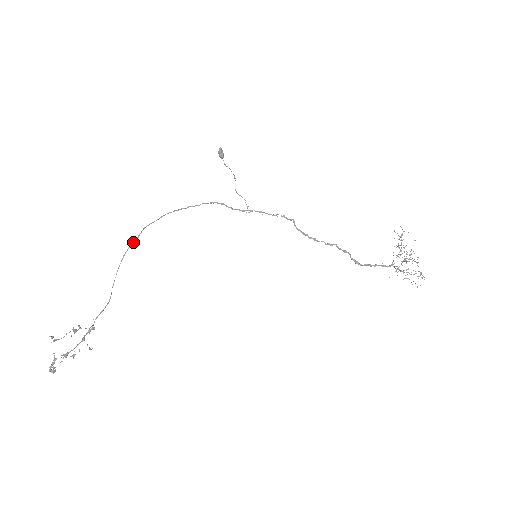
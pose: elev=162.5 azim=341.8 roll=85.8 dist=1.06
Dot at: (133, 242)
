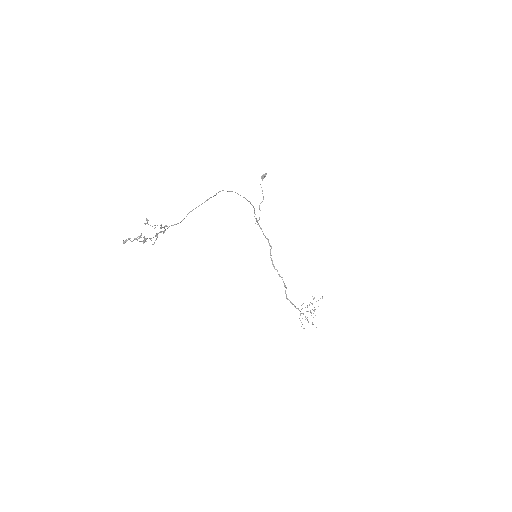
Dot at: (215, 195)
